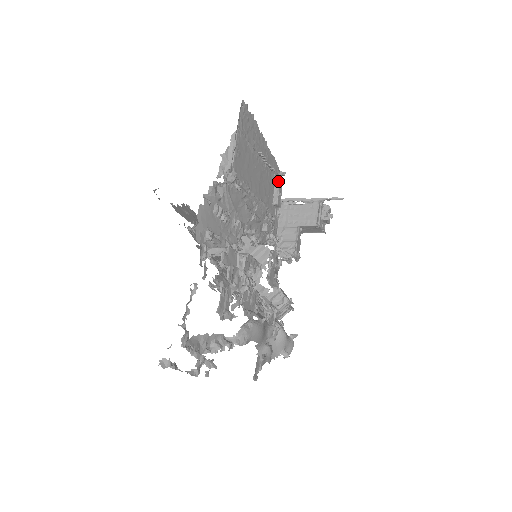
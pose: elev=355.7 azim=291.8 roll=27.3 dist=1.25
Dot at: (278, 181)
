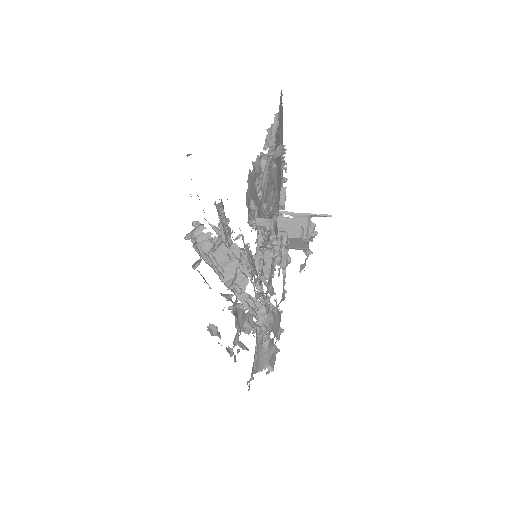
Dot at: occluded
